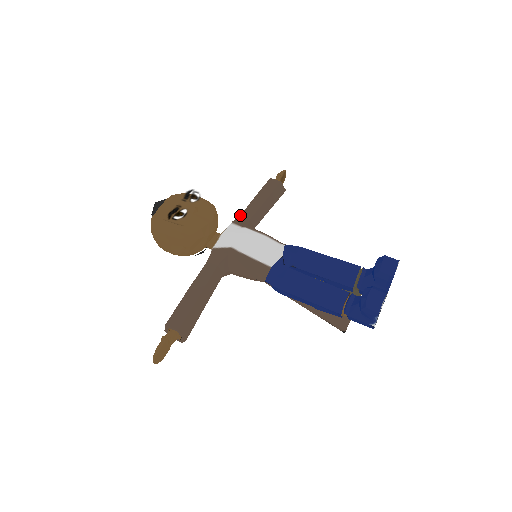
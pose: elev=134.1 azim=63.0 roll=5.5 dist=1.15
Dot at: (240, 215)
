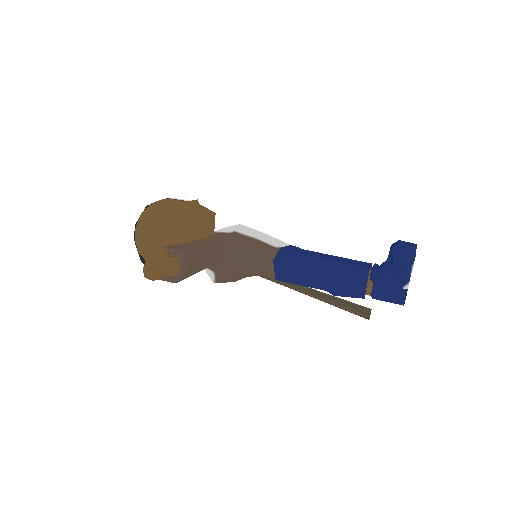
Dot at: occluded
